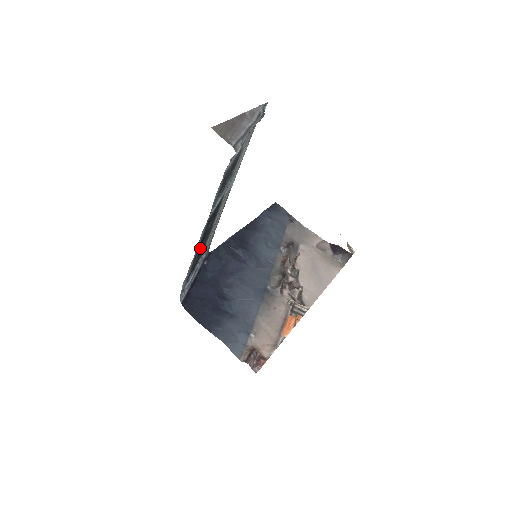
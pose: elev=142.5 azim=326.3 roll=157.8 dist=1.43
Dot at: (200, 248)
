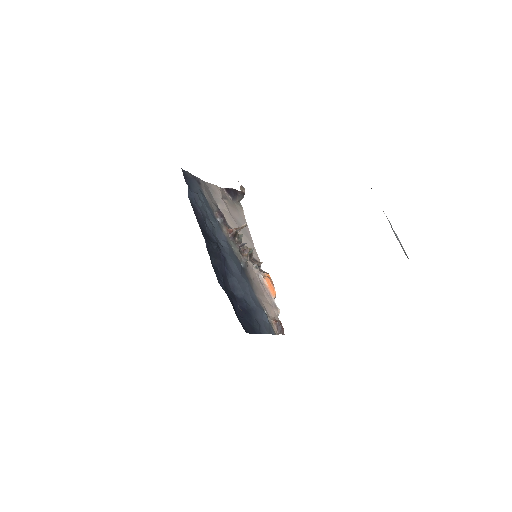
Dot at: occluded
